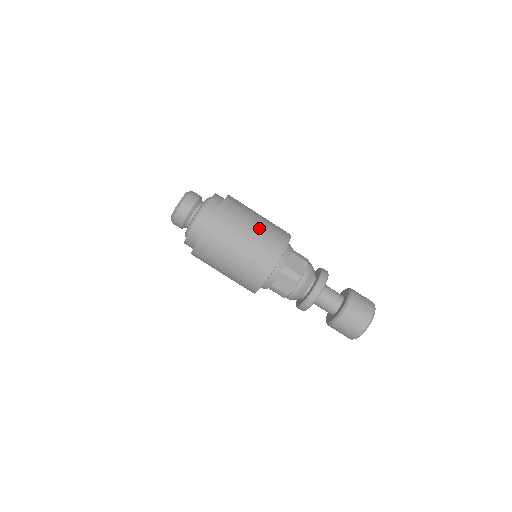
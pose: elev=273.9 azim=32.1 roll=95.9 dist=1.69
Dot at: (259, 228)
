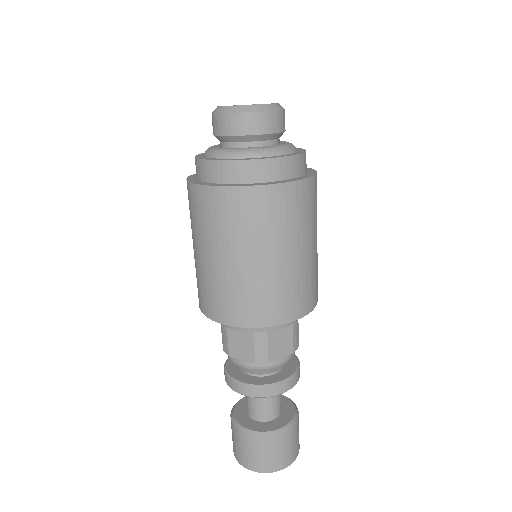
Dot at: (296, 264)
